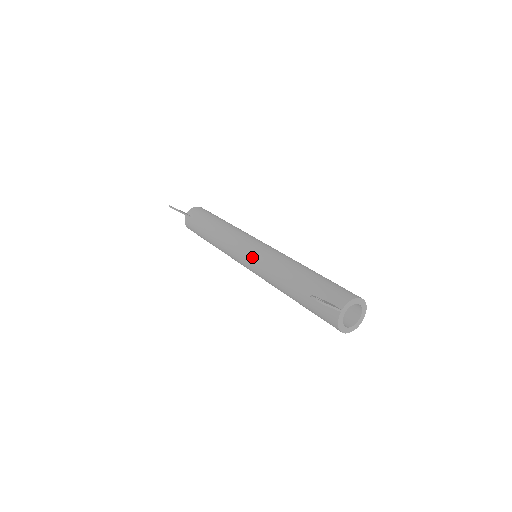
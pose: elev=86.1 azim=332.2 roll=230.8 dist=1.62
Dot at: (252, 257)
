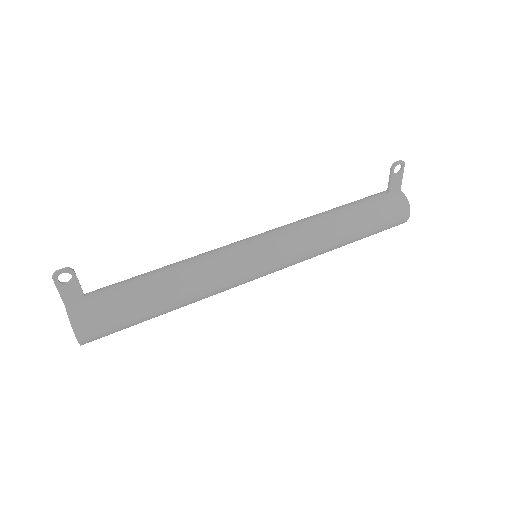
Dot at: (271, 236)
